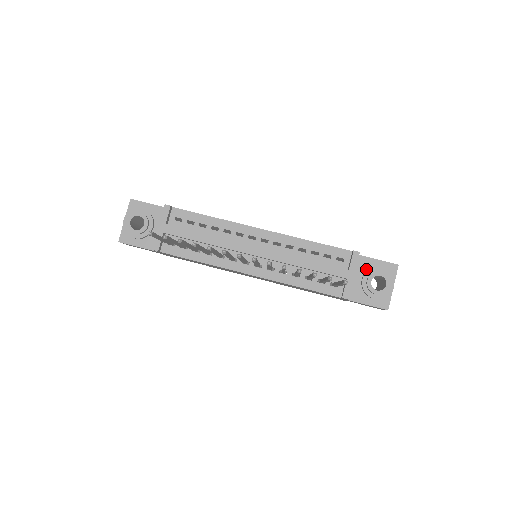
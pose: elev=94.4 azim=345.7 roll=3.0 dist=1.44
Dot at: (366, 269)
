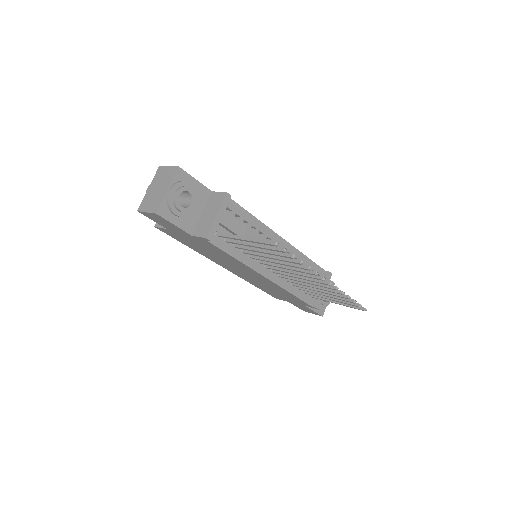
Dot at: occluded
